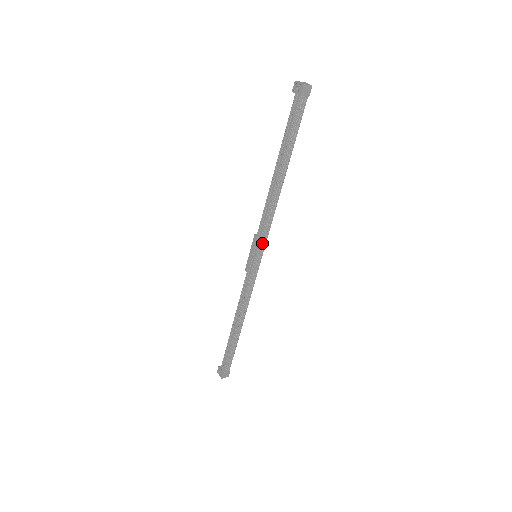
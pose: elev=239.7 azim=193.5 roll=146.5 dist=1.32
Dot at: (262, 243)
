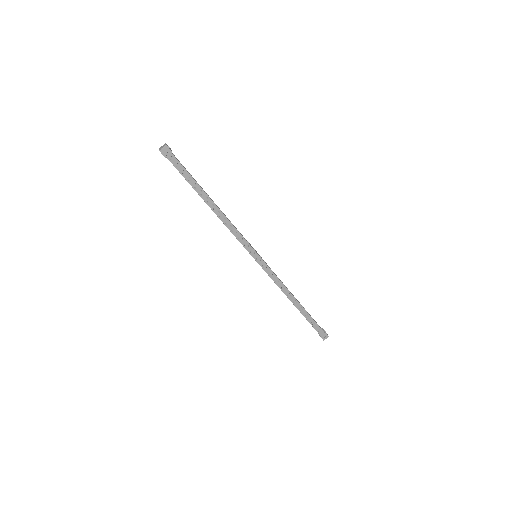
Dot at: (247, 248)
